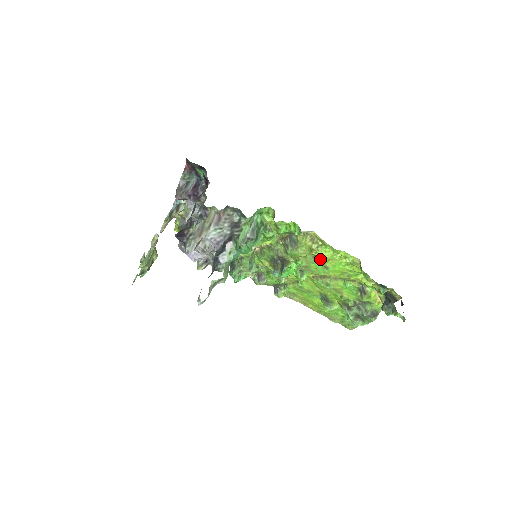
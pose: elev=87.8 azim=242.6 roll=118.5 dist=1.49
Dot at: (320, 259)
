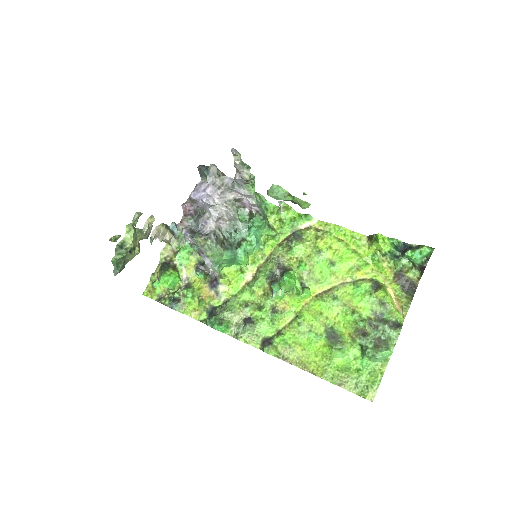
Dot at: (326, 250)
